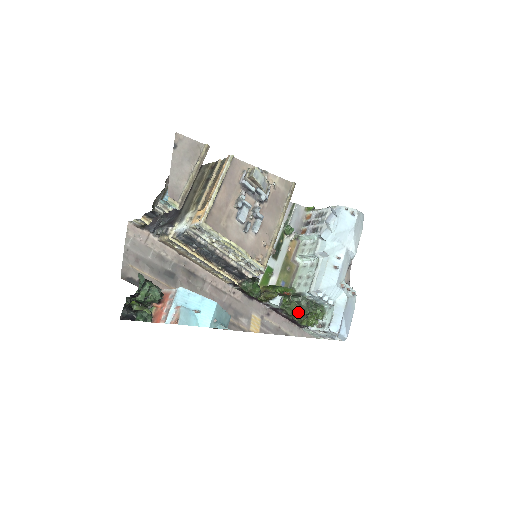
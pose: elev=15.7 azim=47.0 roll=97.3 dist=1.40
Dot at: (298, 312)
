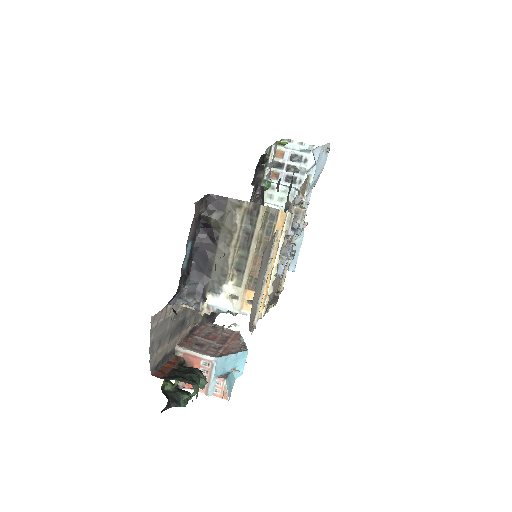
Dot at: occluded
